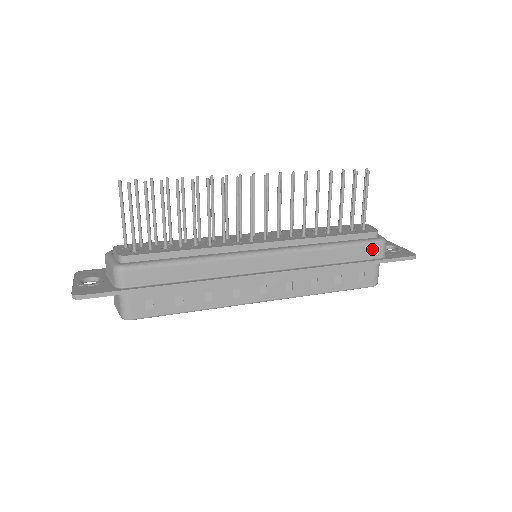
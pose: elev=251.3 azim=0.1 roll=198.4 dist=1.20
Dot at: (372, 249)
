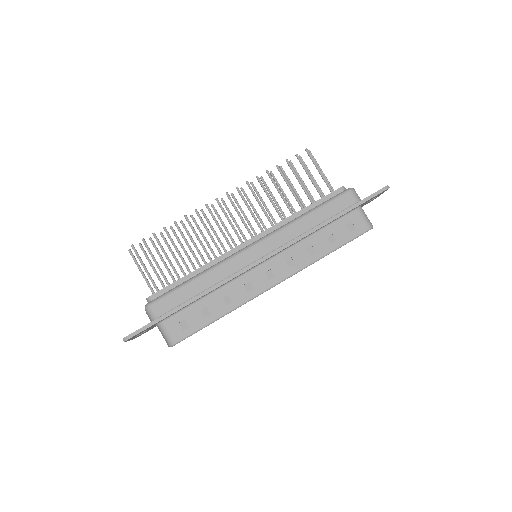
Dot at: (344, 200)
